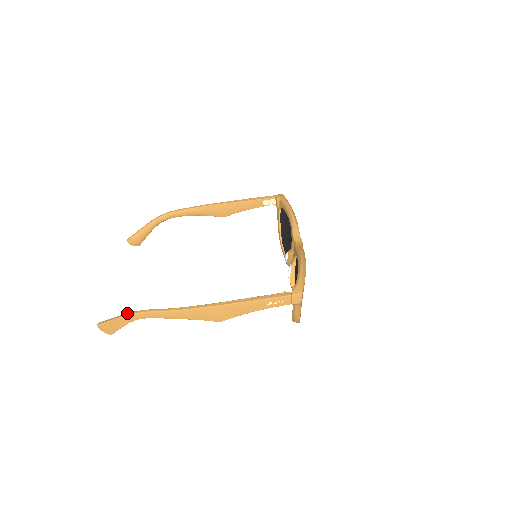
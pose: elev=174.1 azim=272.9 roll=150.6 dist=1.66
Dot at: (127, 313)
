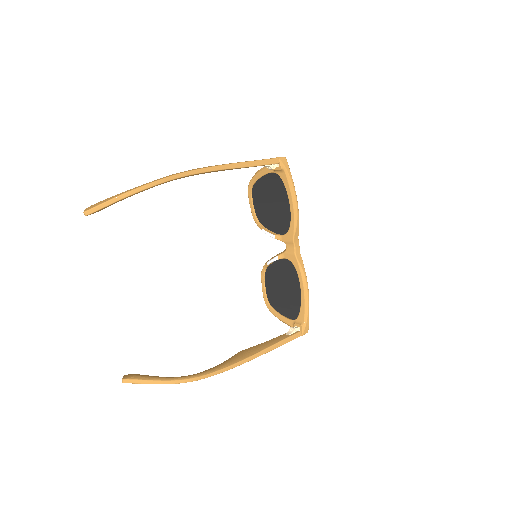
Dot at: (172, 382)
